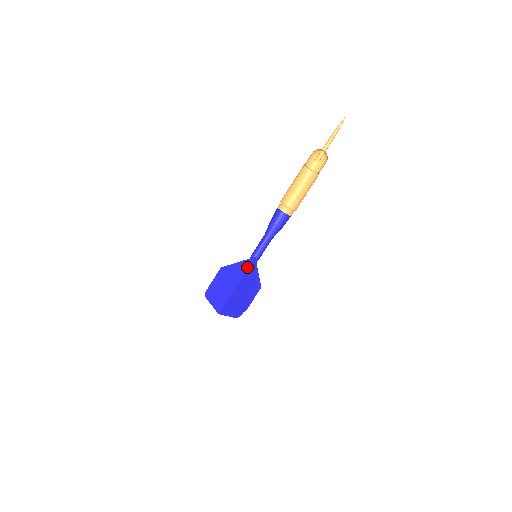
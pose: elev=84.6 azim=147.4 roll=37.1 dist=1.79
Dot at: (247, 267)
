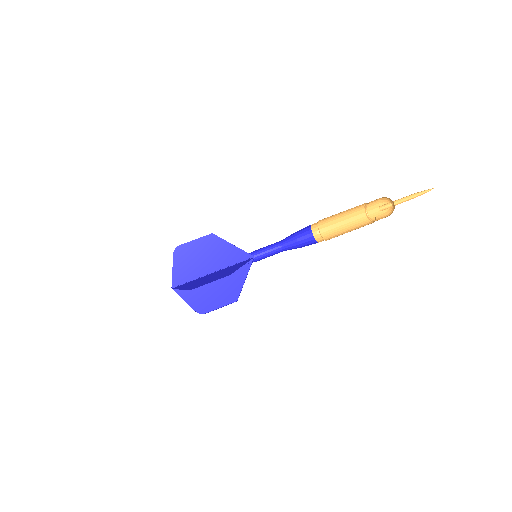
Dot at: (239, 261)
